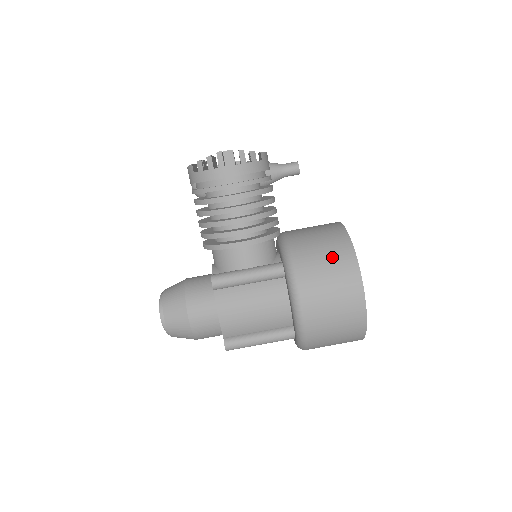
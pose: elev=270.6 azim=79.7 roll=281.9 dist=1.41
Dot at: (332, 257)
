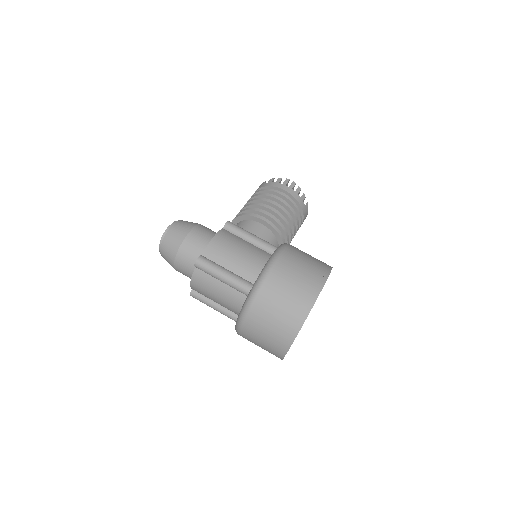
Dot at: (316, 259)
